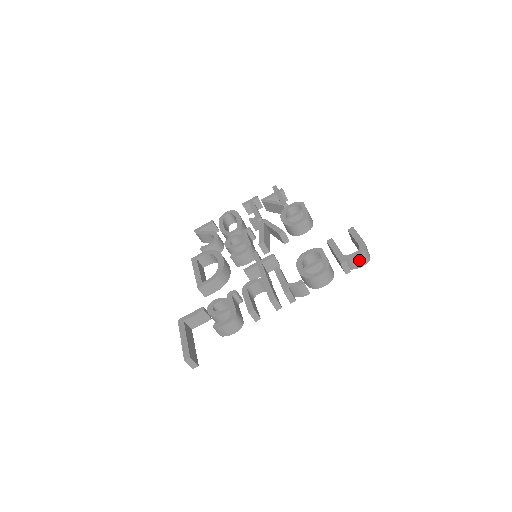
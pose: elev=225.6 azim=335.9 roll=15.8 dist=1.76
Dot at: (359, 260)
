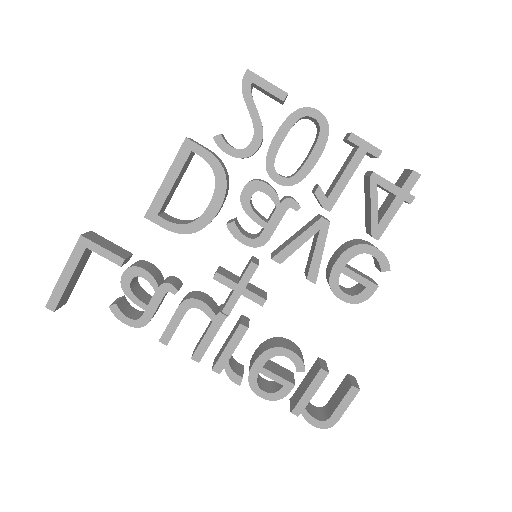
Dot at: occluded
